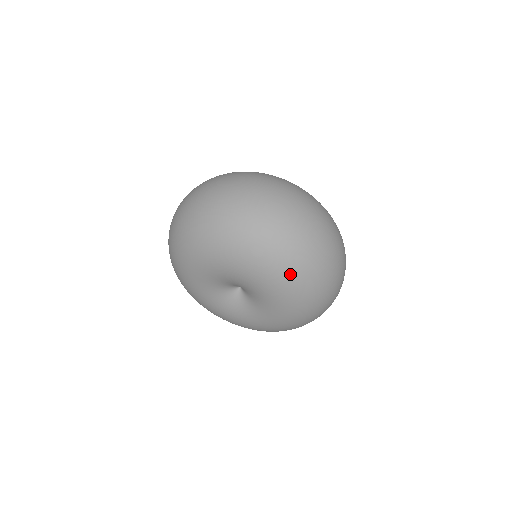
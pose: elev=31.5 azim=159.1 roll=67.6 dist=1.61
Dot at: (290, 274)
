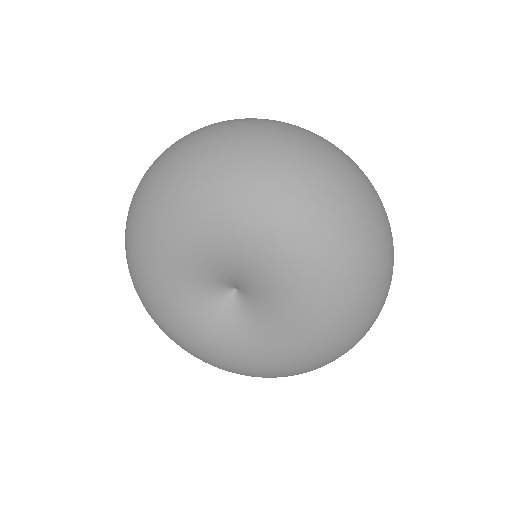
Dot at: (329, 247)
